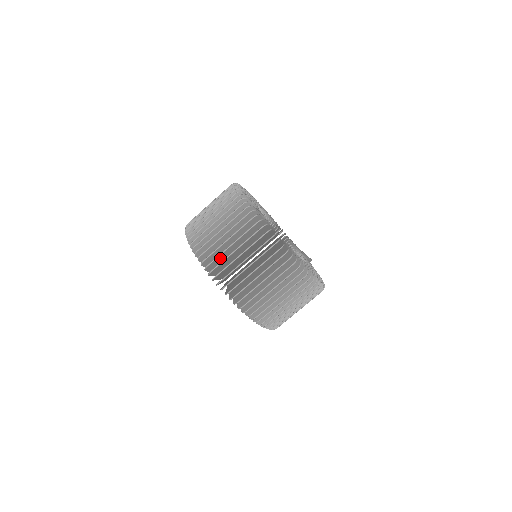
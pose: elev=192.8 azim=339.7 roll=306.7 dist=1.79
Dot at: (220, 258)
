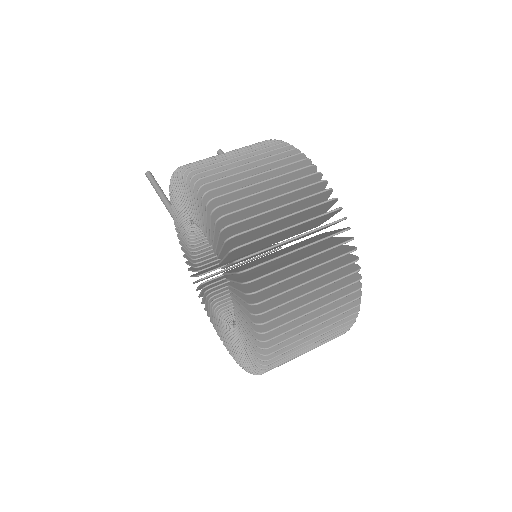
Dot at: occluded
